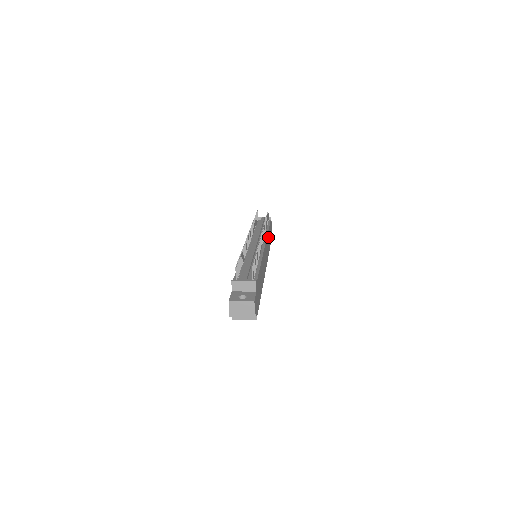
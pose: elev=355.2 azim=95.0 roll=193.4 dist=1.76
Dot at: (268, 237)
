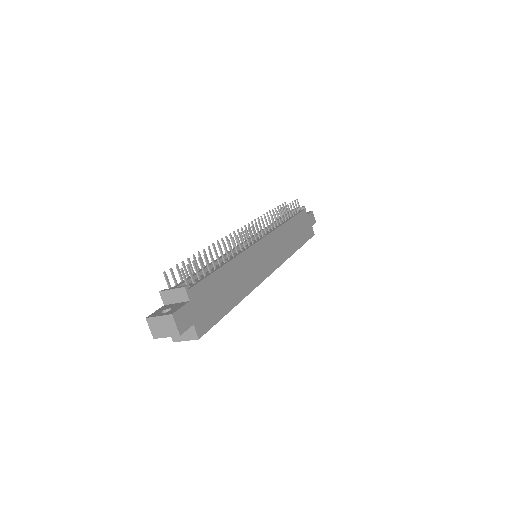
Dot at: (288, 230)
